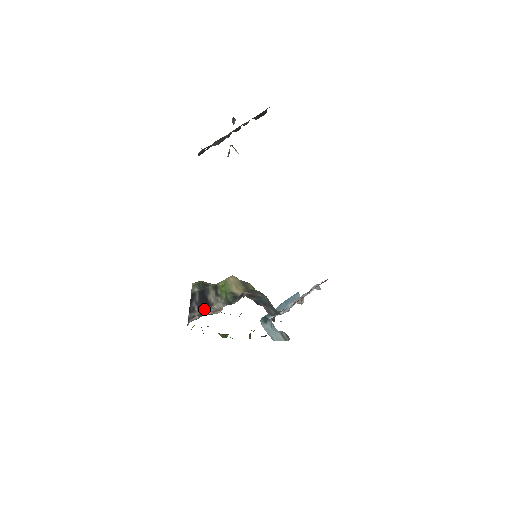
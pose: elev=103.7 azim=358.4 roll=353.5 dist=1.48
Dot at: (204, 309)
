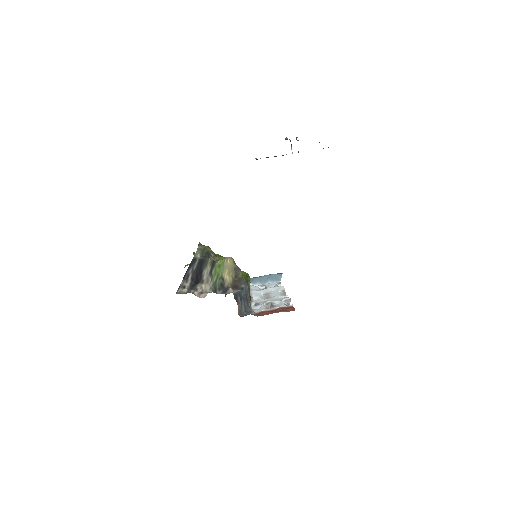
Dot at: (195, 282)
